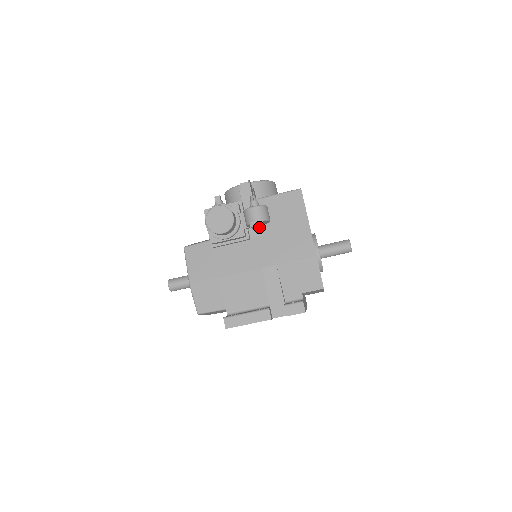
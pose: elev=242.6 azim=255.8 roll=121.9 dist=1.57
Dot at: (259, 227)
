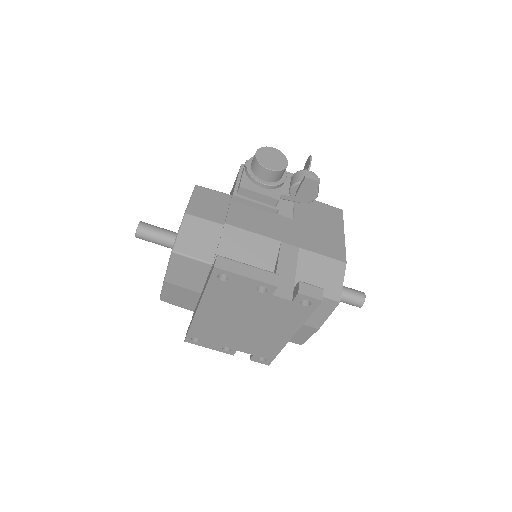
Dot at: (307, 191)
